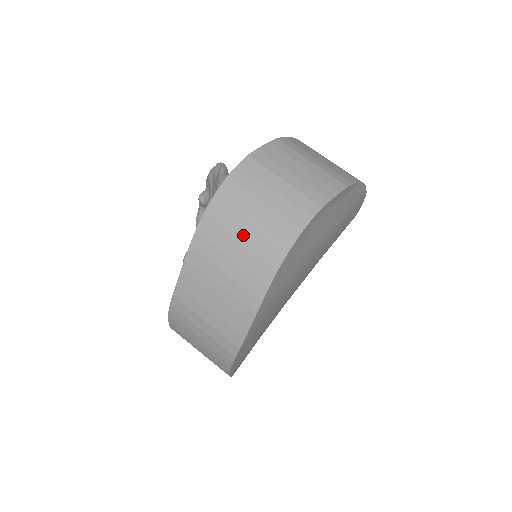
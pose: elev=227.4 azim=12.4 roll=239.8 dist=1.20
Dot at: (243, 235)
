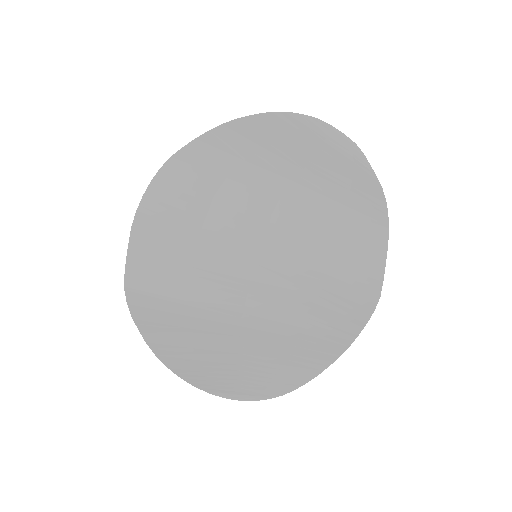
Dot at: occluded
